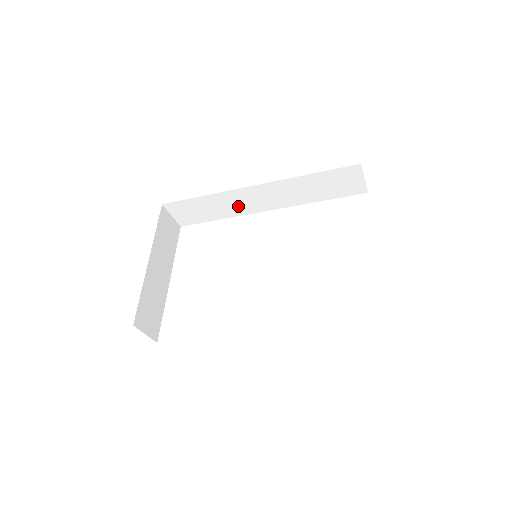
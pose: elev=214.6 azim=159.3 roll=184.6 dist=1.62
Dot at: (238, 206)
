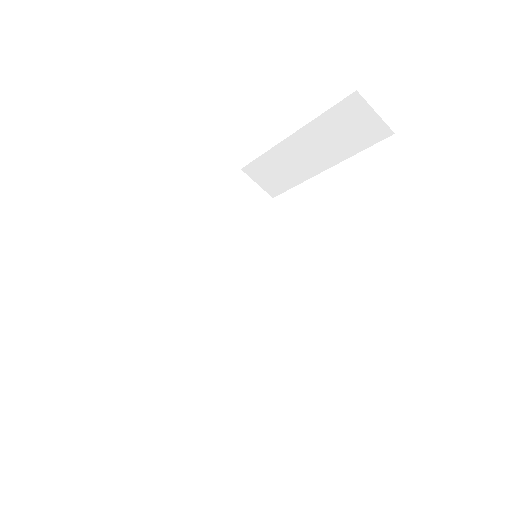
Dot at: (195, 306)
